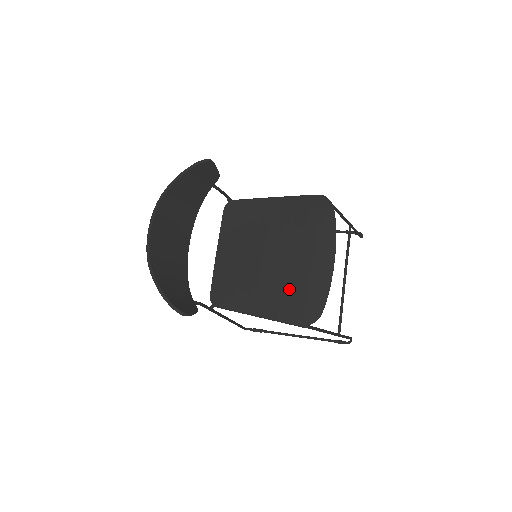
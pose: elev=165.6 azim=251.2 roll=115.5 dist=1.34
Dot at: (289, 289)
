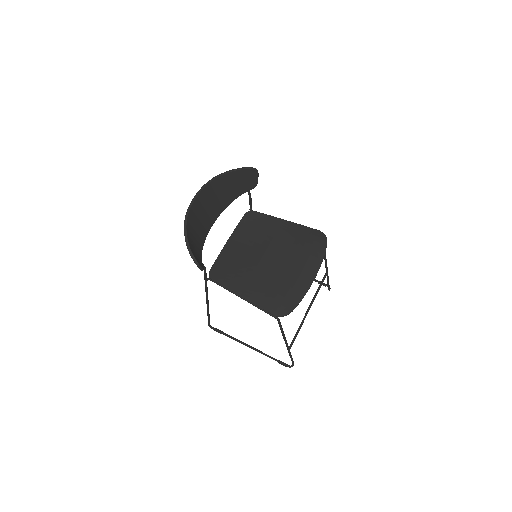
Dot at: (274, 286)
